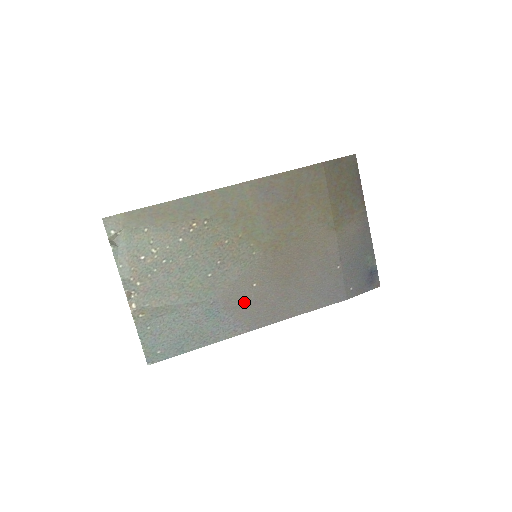
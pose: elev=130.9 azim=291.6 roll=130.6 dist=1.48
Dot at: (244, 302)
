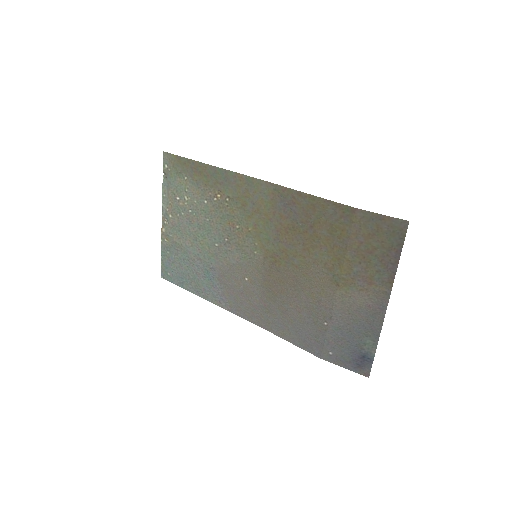
Dot at: (234, 286)
